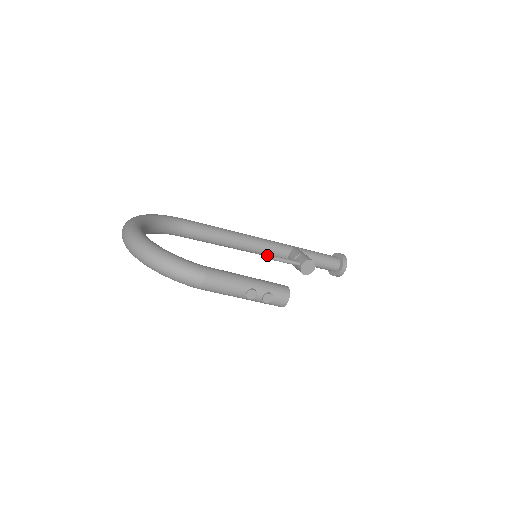
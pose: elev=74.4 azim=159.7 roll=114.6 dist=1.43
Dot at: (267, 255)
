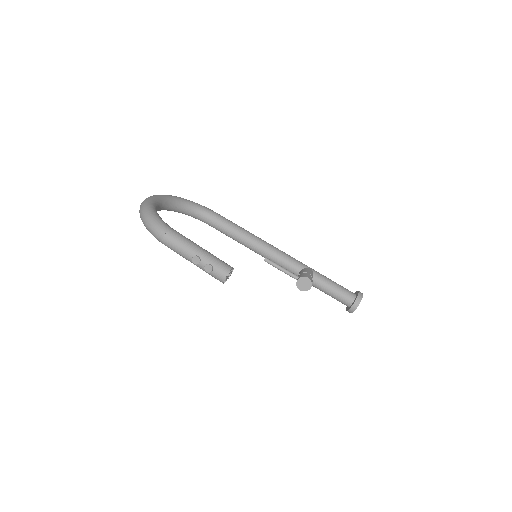
Dot at: (267, 259)
